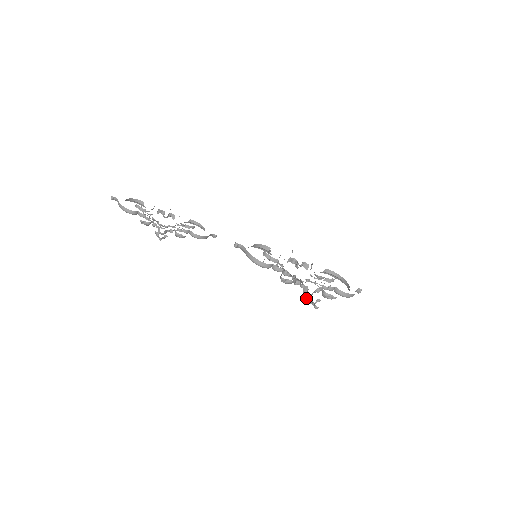
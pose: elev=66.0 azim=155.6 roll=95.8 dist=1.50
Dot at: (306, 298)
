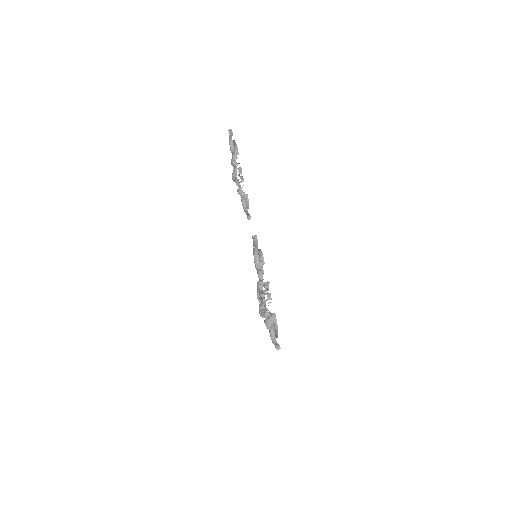
Dot at: (261, 307)
